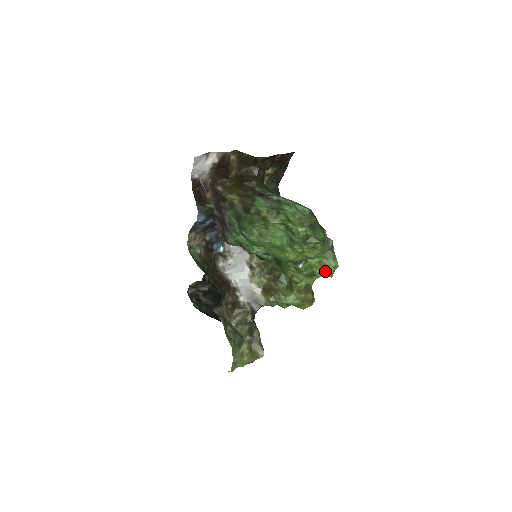
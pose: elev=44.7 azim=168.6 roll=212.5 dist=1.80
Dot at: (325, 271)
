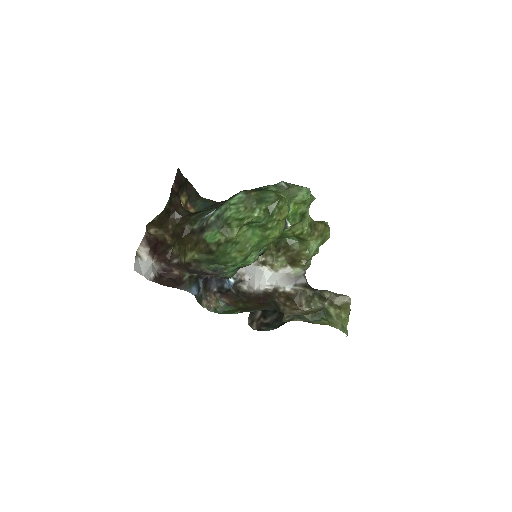
Dot at: (306, 203)
